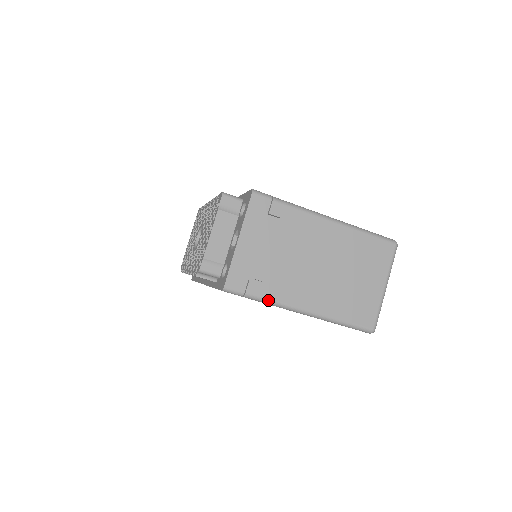
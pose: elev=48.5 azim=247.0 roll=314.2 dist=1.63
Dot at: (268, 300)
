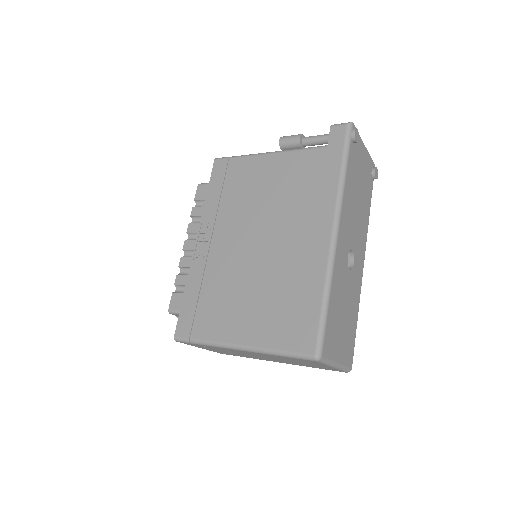
Dot at: (253, 358)
